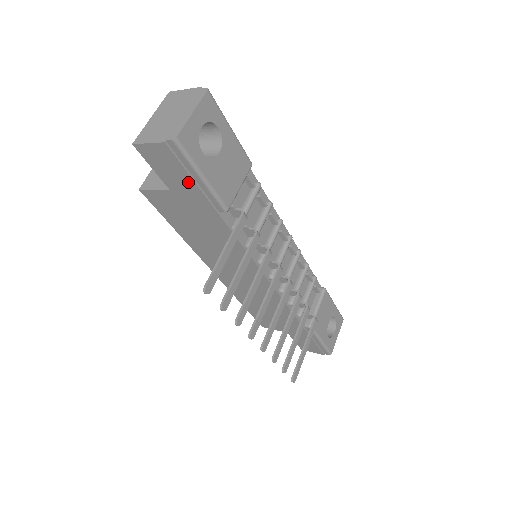
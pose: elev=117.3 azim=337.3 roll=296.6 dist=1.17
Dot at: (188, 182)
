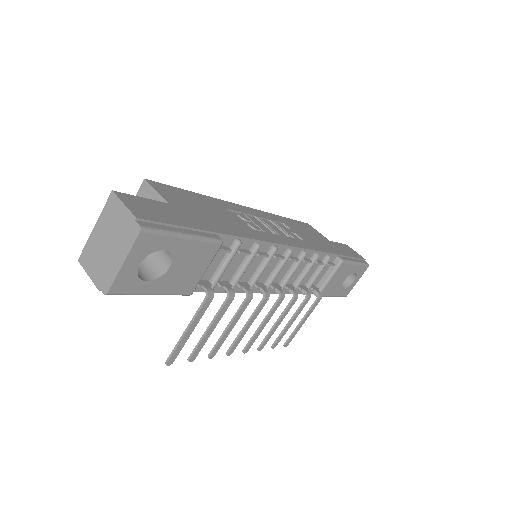
Dot at: occluded
